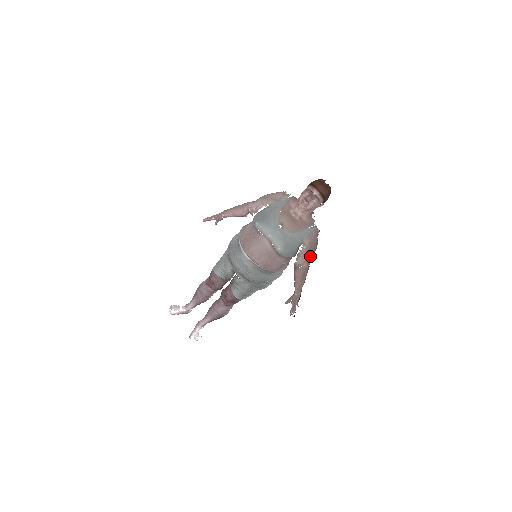
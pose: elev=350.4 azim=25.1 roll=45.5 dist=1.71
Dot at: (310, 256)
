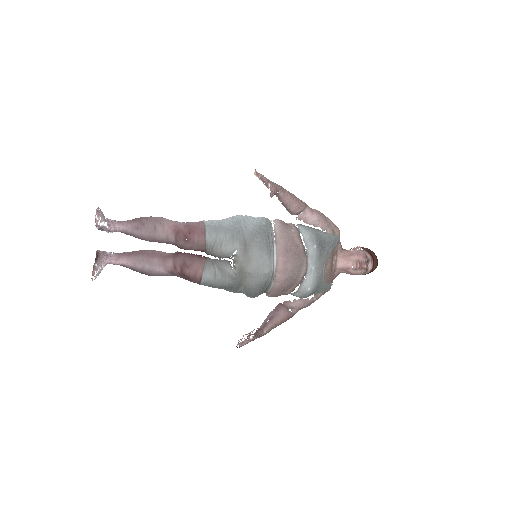
Dot at: (305, 307)
